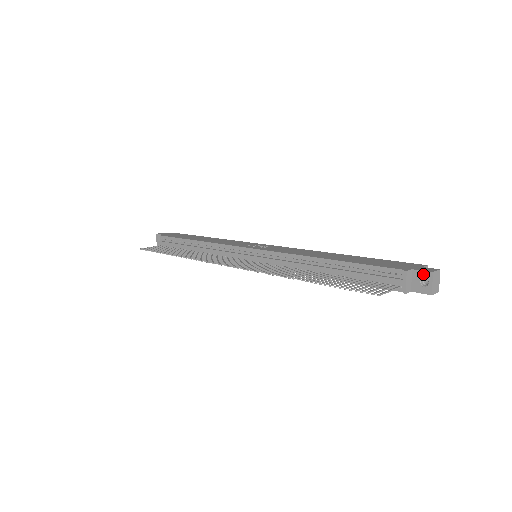
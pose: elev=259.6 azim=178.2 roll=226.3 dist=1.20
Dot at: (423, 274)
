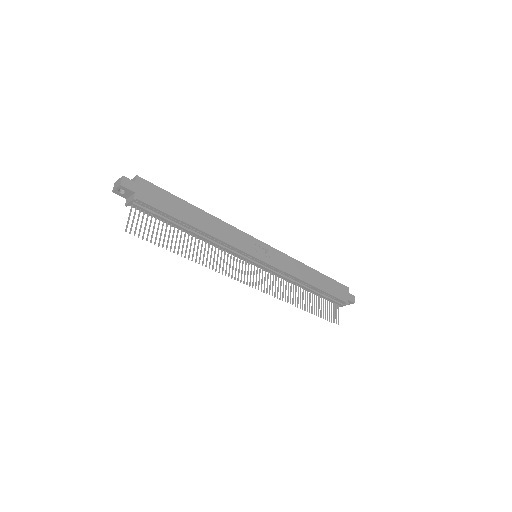
Dot at: (350, 302)
